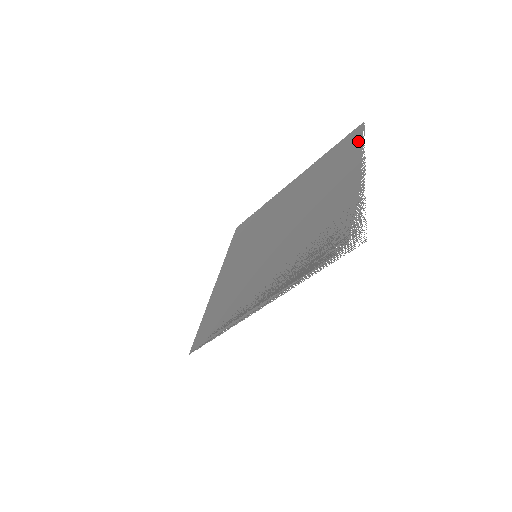
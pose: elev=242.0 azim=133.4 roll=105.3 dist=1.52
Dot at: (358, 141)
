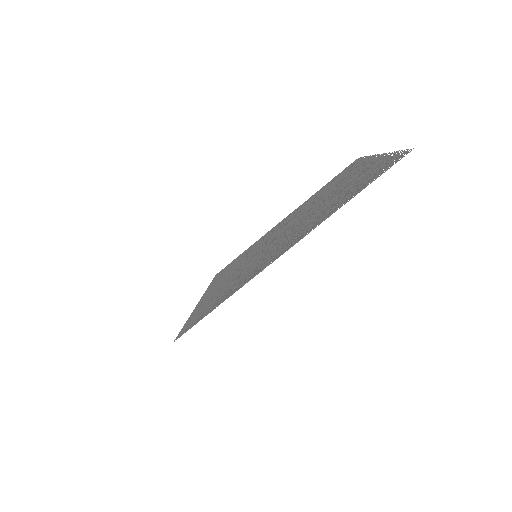
Dot at: (358, 161)
